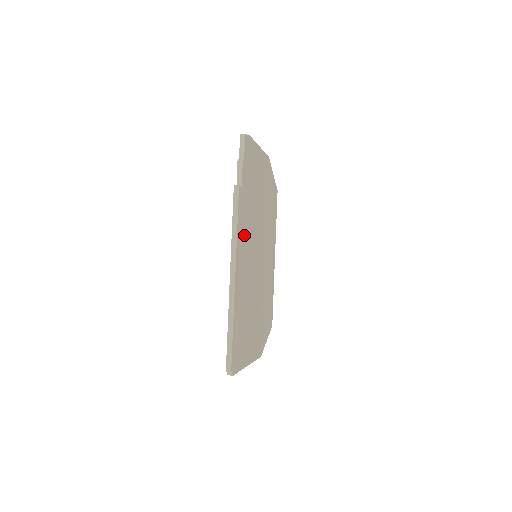
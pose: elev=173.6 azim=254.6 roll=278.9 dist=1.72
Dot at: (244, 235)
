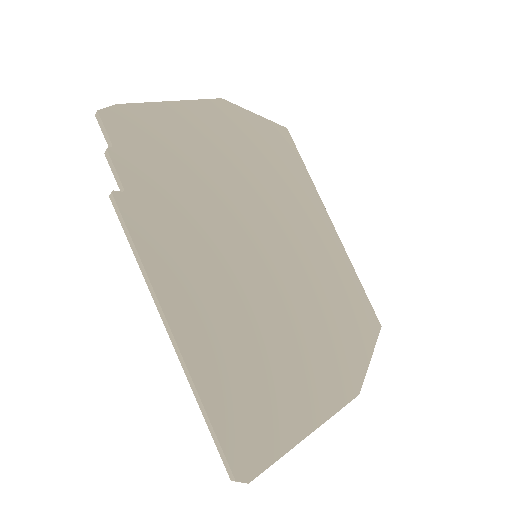
Dot at: (177, 252)
